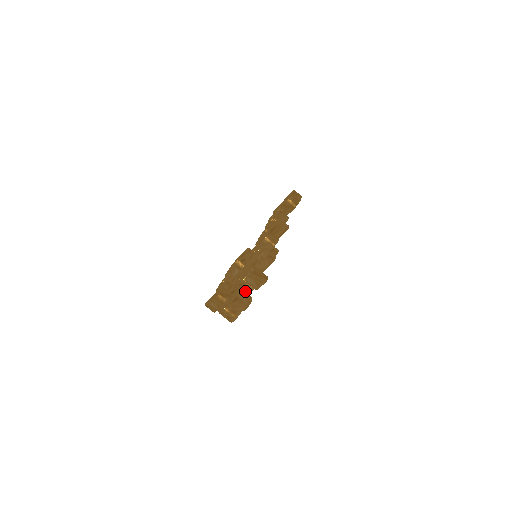
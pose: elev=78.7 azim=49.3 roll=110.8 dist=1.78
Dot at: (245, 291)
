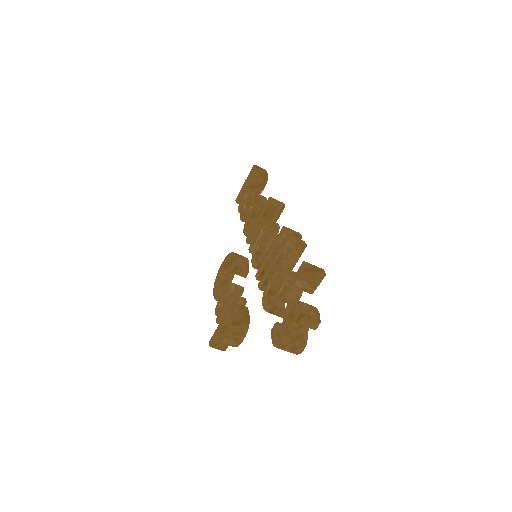
Dot at: occluded
